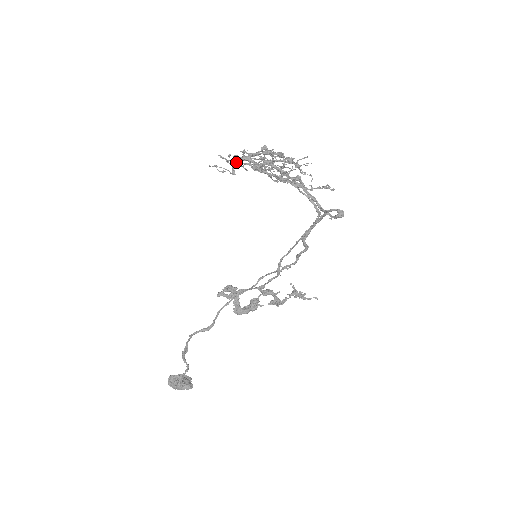
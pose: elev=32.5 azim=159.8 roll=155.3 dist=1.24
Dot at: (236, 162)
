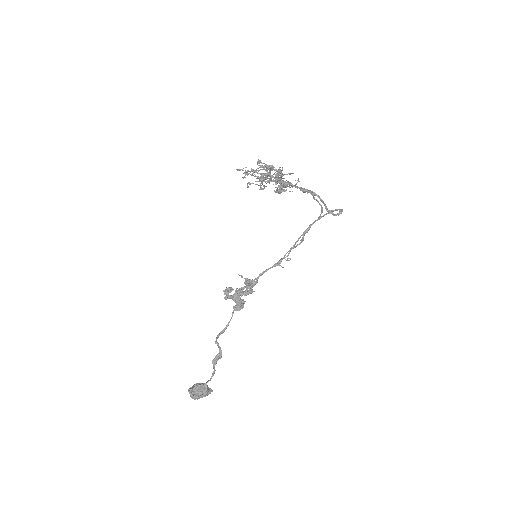
Dot at: occluded
